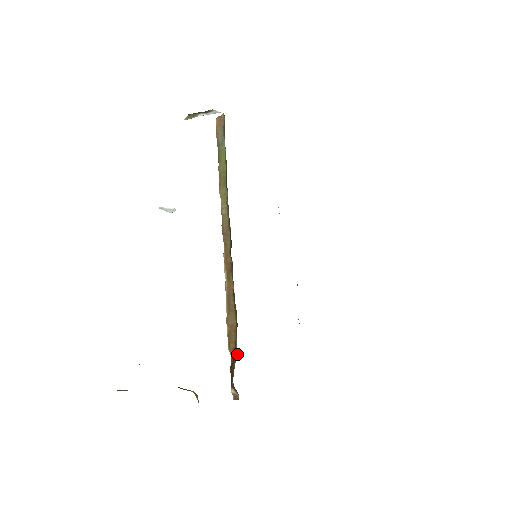
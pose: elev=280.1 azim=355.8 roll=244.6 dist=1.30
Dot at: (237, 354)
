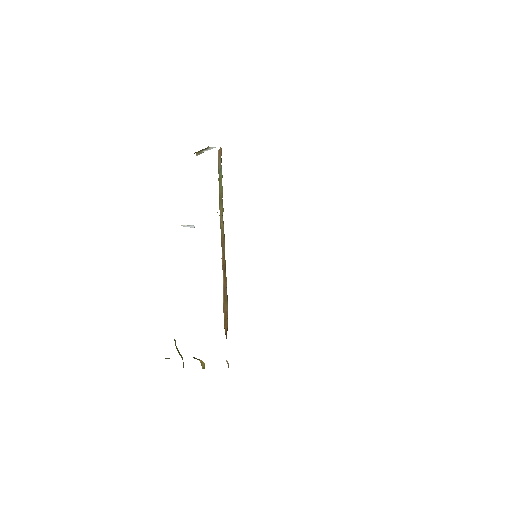
Dot at: occluded
